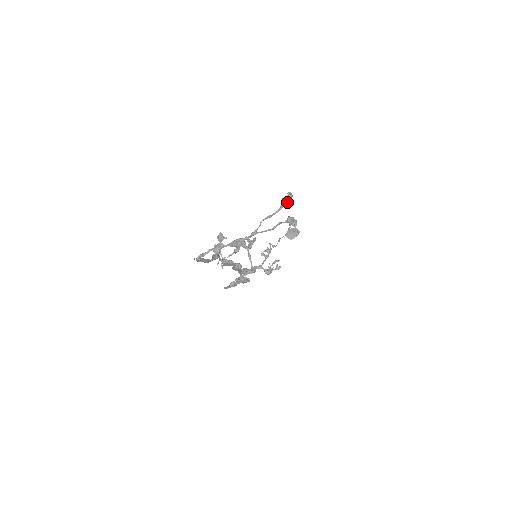
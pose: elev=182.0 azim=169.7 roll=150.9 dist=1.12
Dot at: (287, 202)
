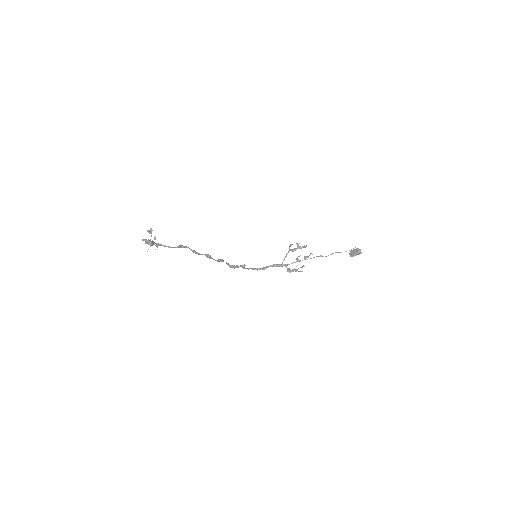
Dot at: (149, 232)
